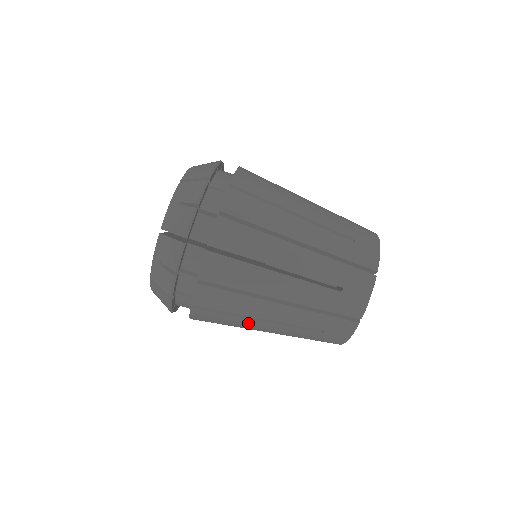
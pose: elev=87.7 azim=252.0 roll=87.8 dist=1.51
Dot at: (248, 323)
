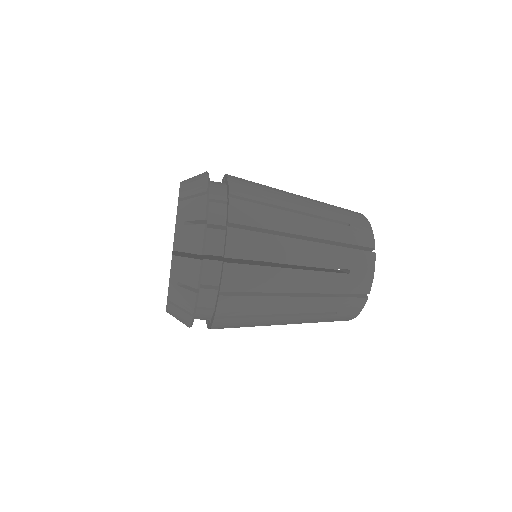
Dot at: (268, 321)
